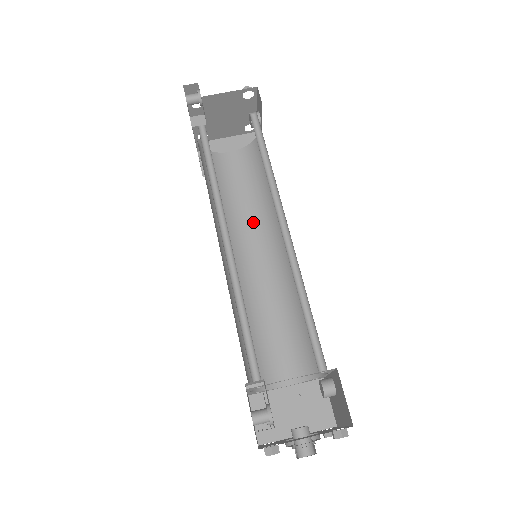
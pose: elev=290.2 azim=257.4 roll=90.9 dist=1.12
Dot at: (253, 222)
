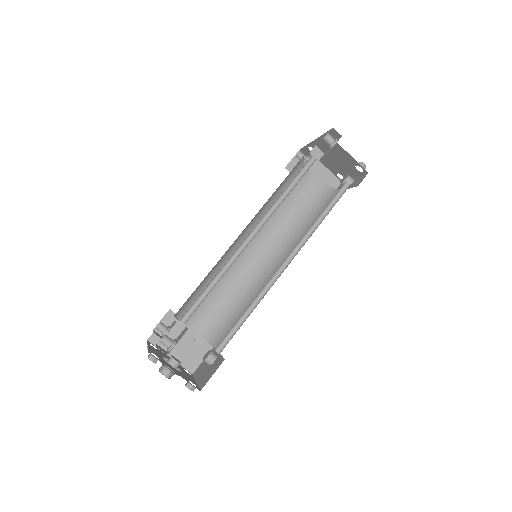
Dot at: (277, 230)
